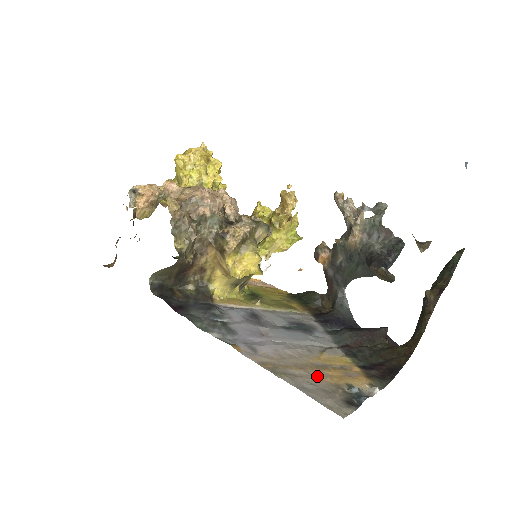
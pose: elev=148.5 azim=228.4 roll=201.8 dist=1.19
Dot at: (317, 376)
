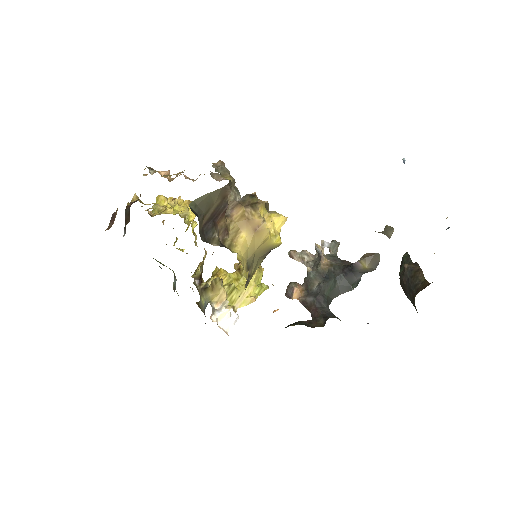
Dot at: occluded
